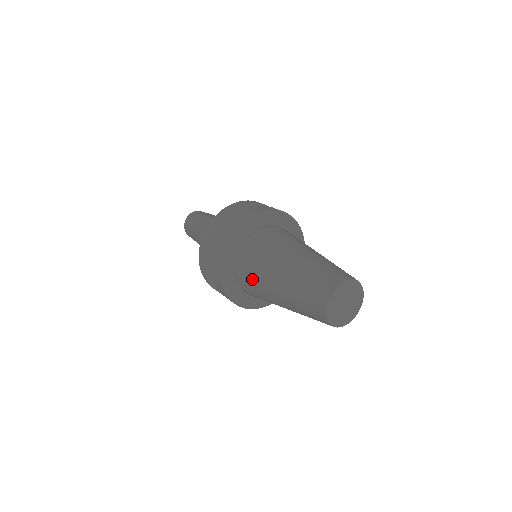
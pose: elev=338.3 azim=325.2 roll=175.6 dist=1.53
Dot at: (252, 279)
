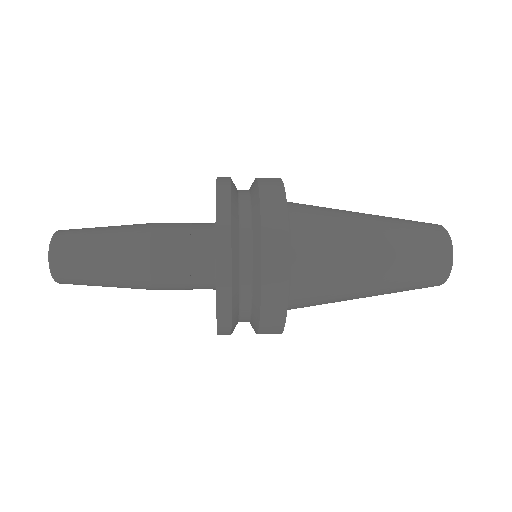
Dot at: (324, 298)
